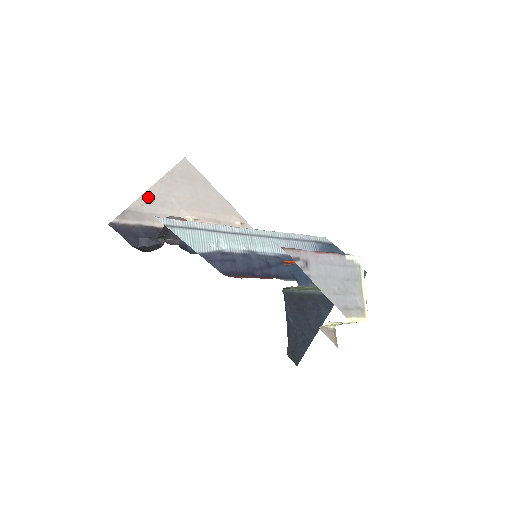
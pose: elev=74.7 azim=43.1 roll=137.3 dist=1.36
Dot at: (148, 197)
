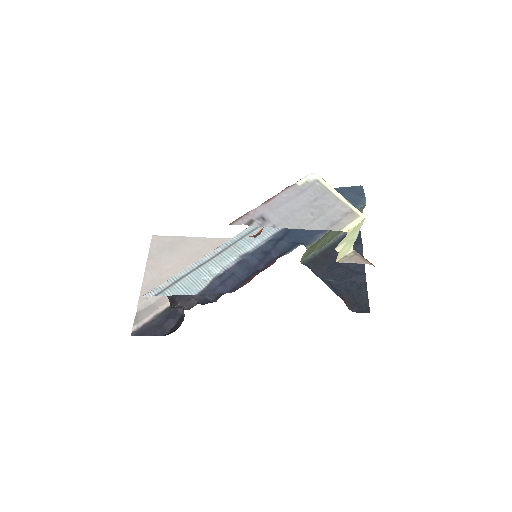
Dot at: (146, 289)
